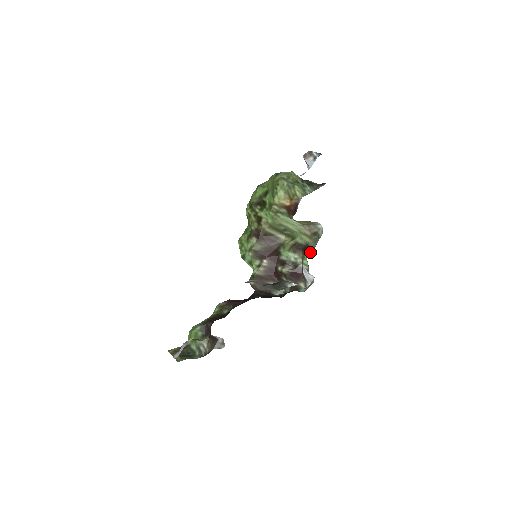
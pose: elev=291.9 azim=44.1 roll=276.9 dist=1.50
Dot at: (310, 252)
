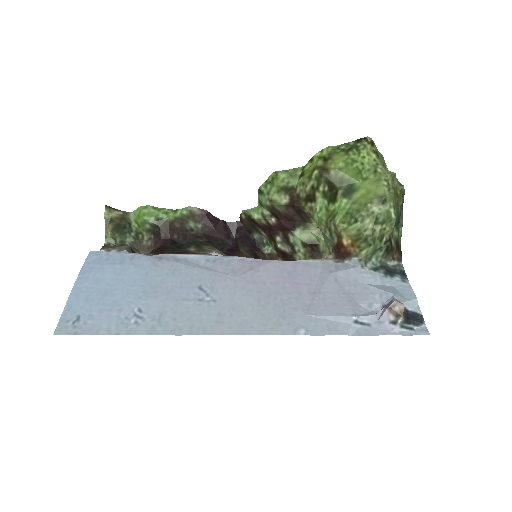
Dot at: occluded
